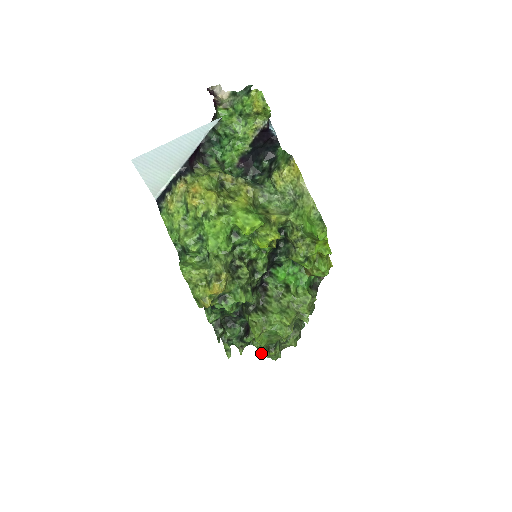
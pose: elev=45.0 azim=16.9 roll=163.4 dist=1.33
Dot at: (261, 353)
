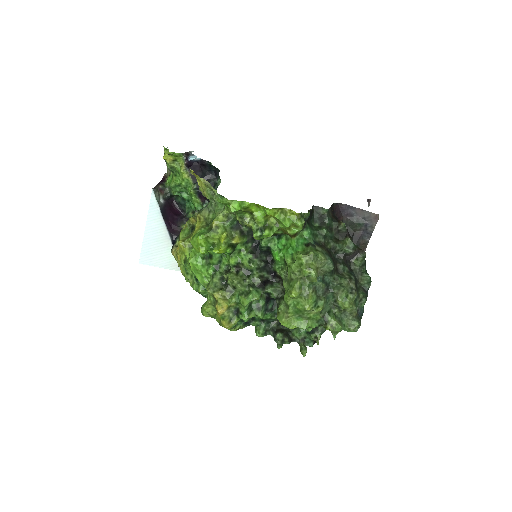
Dot at: (332, 333)
